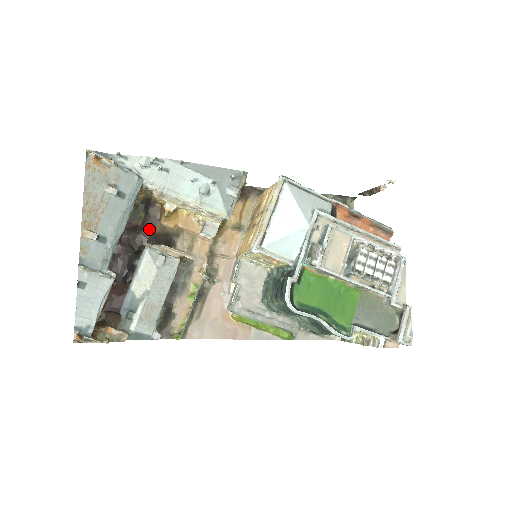
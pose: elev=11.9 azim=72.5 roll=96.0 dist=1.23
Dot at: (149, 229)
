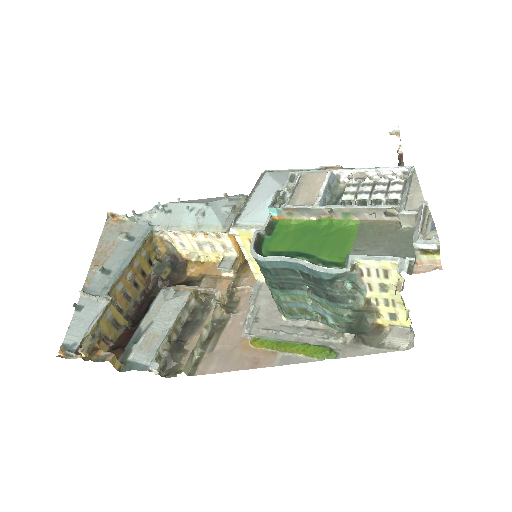
Dot at: (174, 281)
